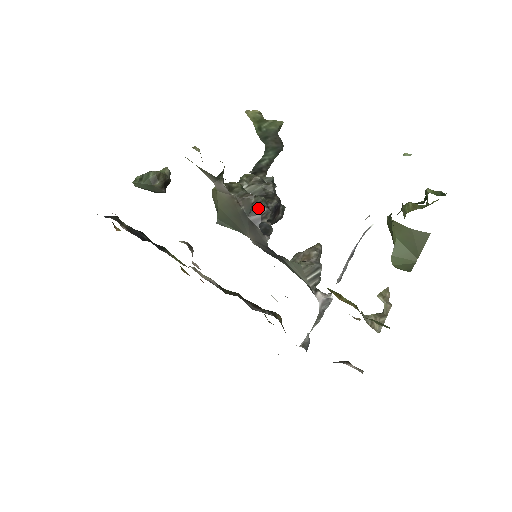
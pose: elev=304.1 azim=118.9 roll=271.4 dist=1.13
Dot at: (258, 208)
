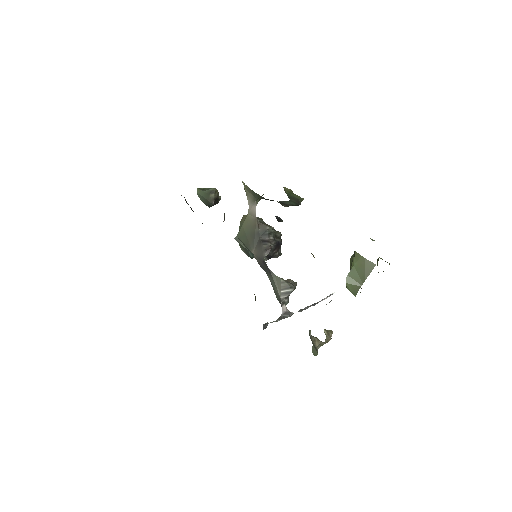
Dot at: (269, 235)
